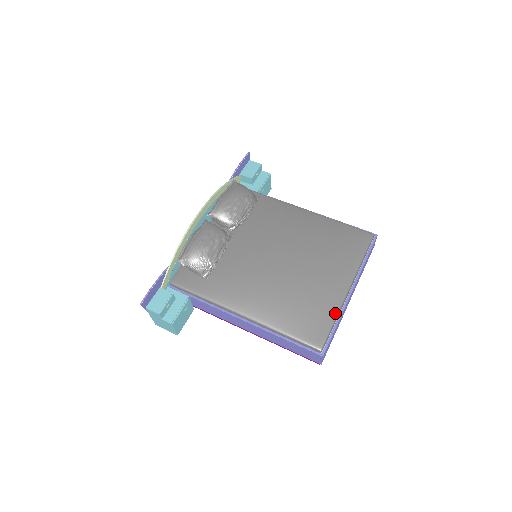
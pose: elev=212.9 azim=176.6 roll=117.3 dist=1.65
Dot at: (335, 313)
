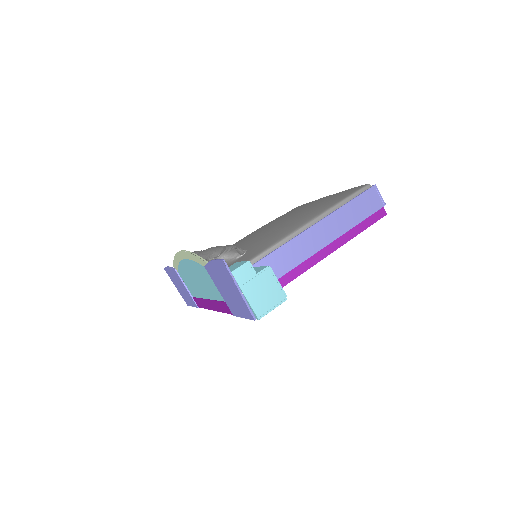
Dot at: (342, 191)
